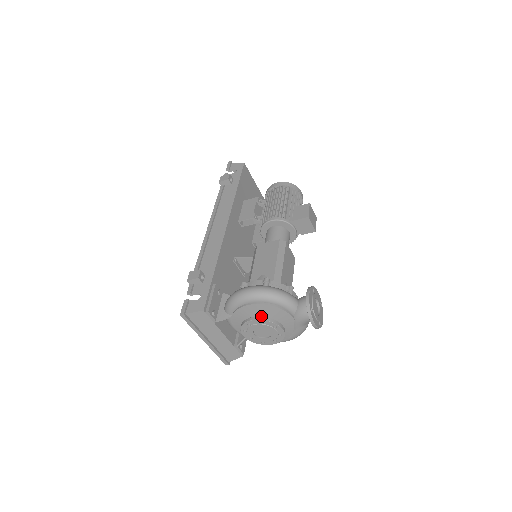
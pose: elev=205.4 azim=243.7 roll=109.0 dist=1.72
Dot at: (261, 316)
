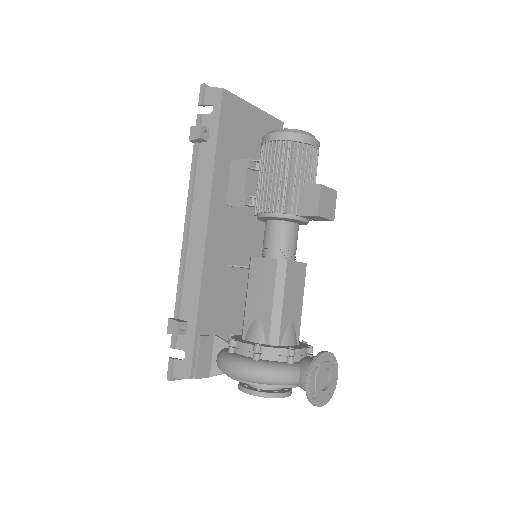
Dot at: occluded
